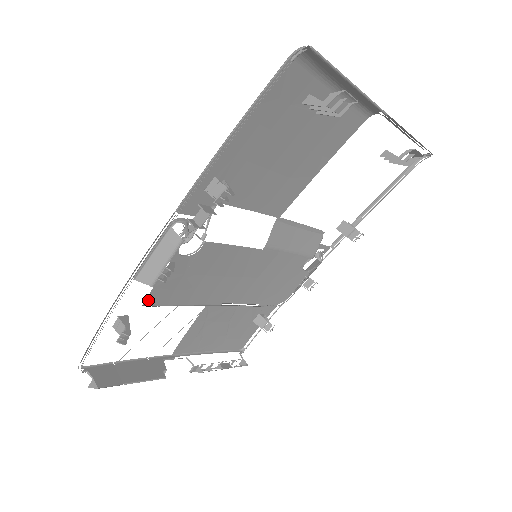
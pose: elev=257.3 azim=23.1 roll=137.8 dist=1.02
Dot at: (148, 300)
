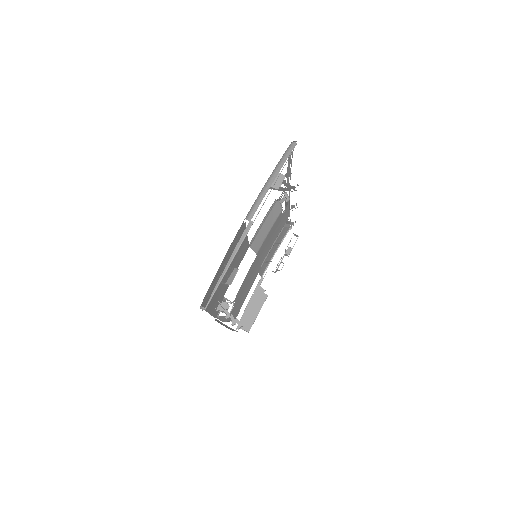
Dot at: (235, 318)
